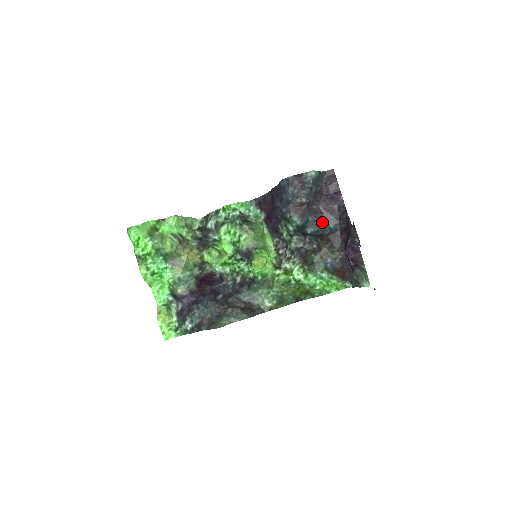
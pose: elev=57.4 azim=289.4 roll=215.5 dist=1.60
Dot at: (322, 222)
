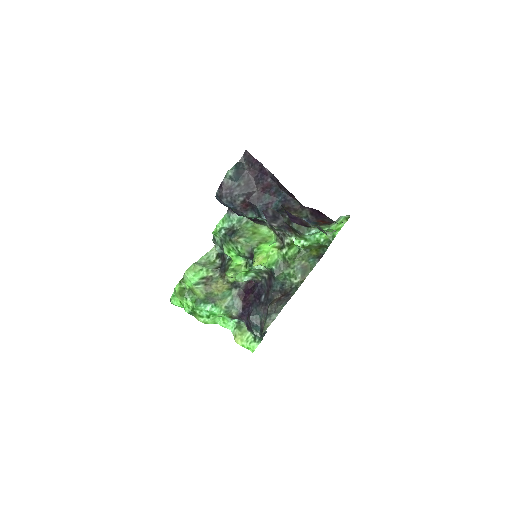
Dot at: (269, 201)
